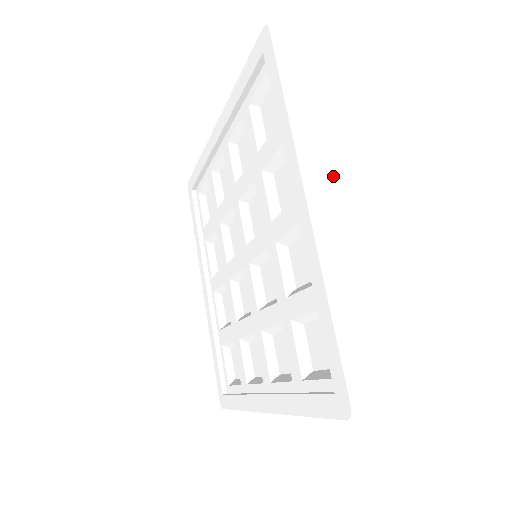
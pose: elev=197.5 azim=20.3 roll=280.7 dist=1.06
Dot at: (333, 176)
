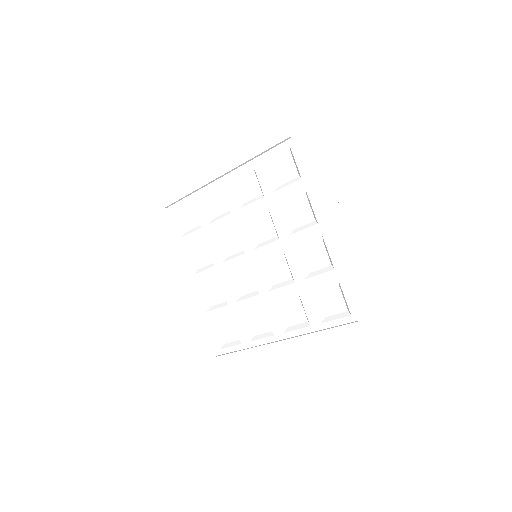
Dot at: (338, 211)
